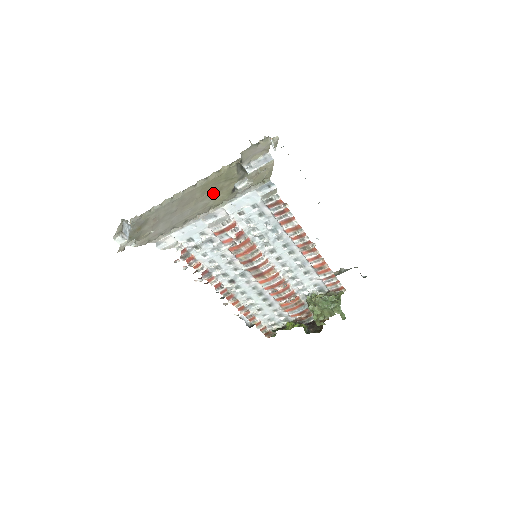
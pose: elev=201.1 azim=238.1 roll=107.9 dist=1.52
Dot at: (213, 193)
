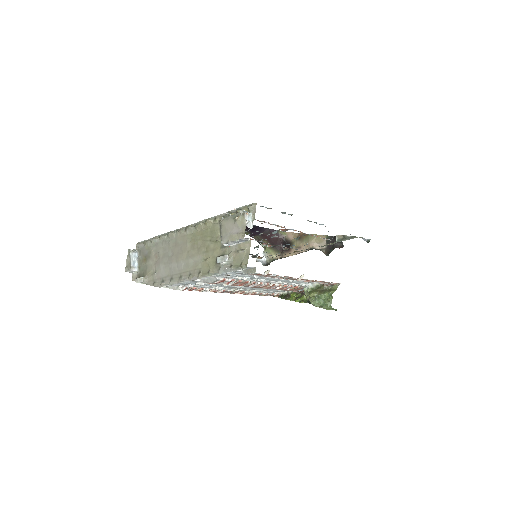
Dot at: (201, 252)
